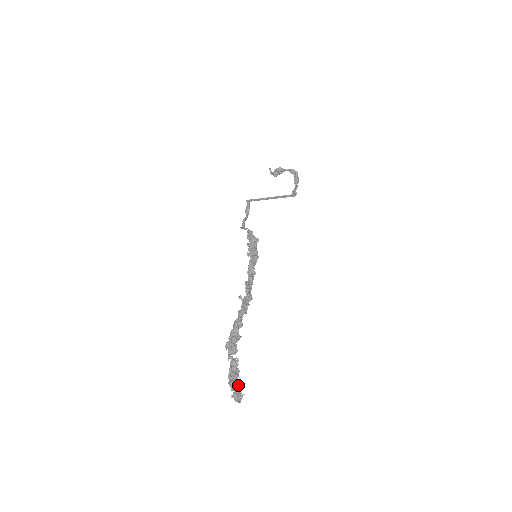
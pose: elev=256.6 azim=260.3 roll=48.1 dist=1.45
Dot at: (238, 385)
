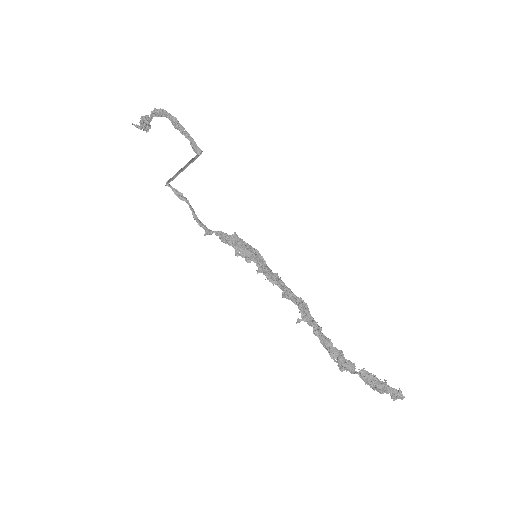
Dot at: (387, 387)
